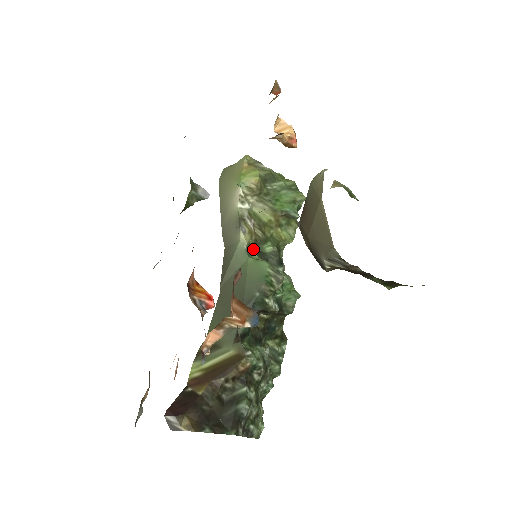
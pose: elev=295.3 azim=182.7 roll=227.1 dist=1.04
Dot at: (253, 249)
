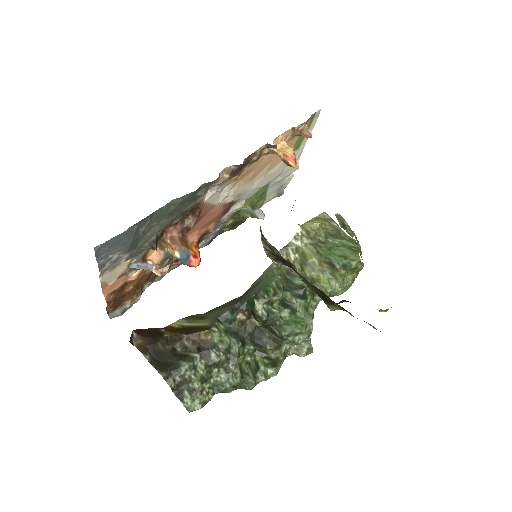
Dot at: (281, 272)
